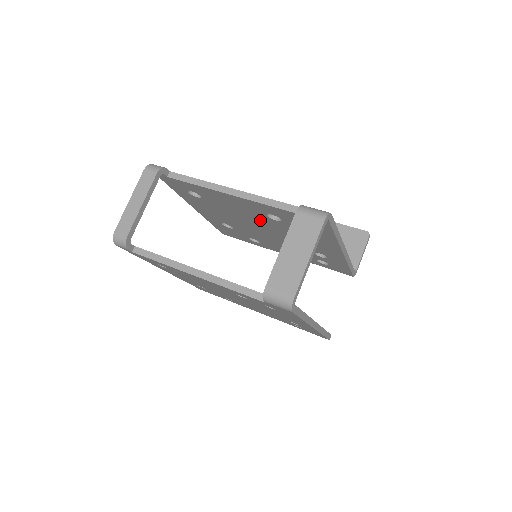
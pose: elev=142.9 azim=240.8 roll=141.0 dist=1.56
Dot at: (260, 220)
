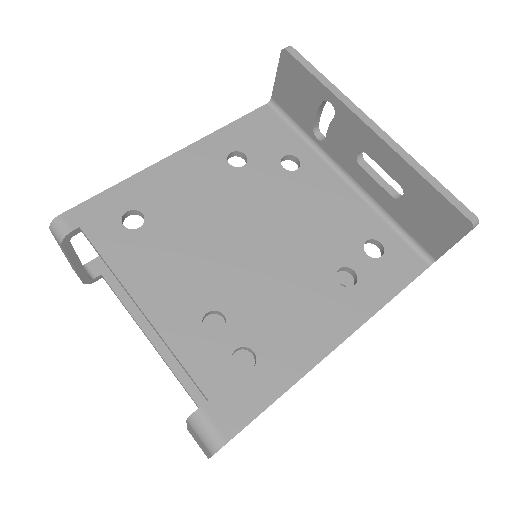
Dot at: occluded
